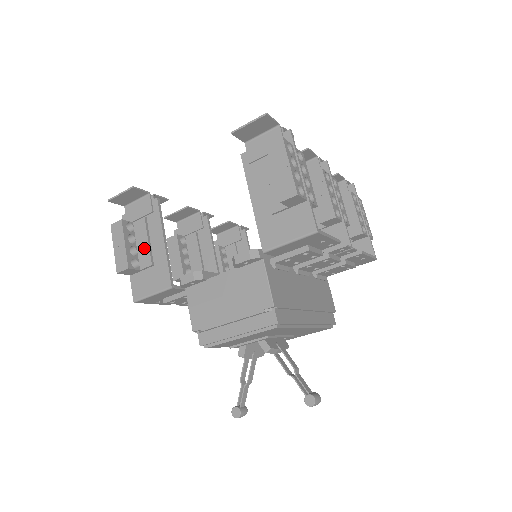
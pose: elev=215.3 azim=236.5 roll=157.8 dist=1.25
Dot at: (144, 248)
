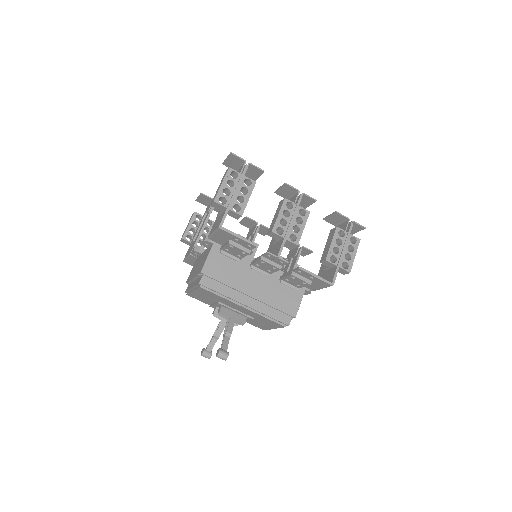
Dot at: (197, 231)
